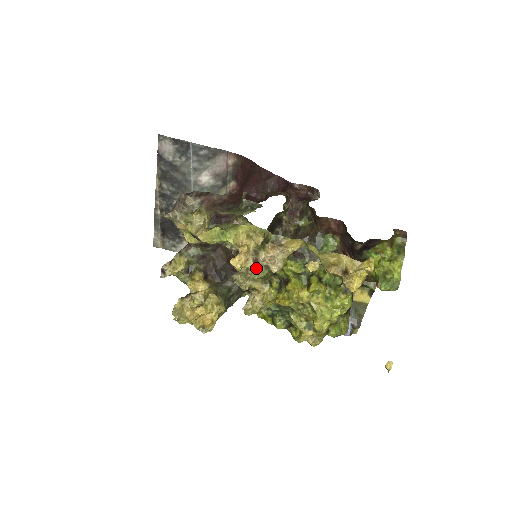
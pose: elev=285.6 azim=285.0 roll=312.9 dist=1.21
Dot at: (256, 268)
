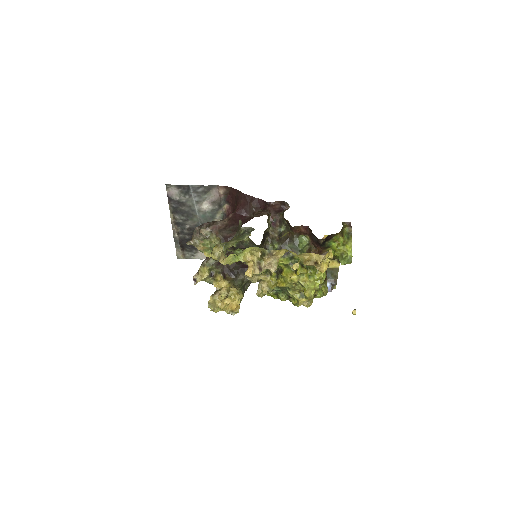
Dot at: occluded
